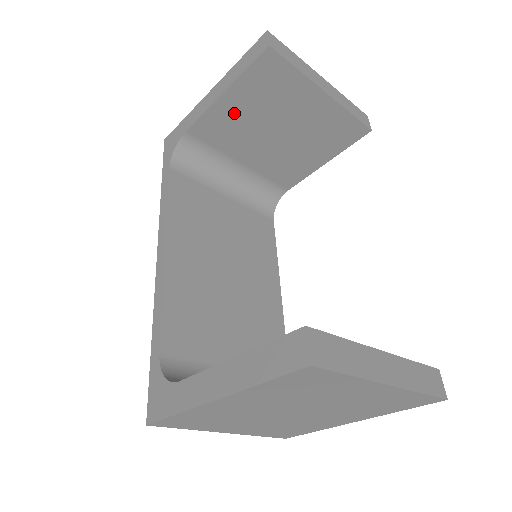
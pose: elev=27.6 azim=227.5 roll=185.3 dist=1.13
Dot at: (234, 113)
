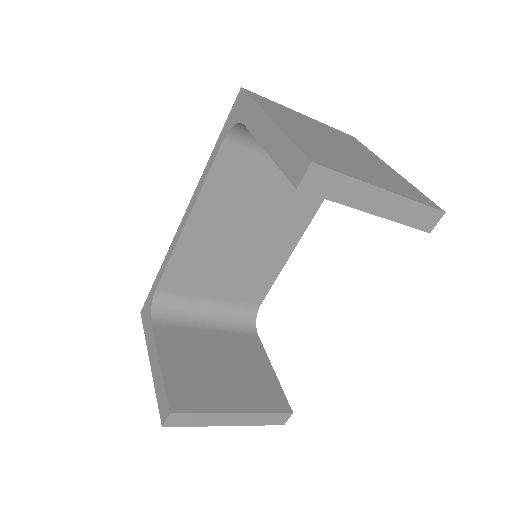
Dot at: occluded
